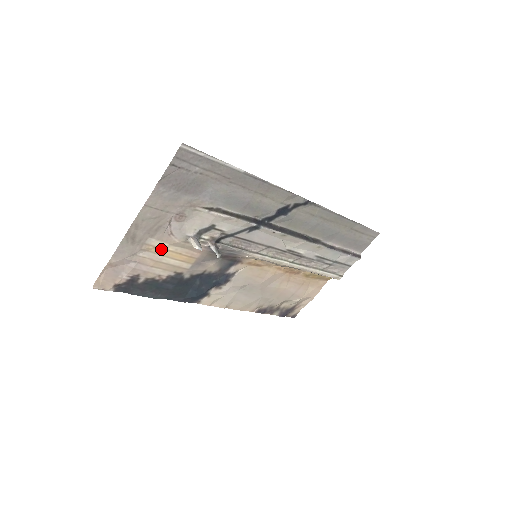
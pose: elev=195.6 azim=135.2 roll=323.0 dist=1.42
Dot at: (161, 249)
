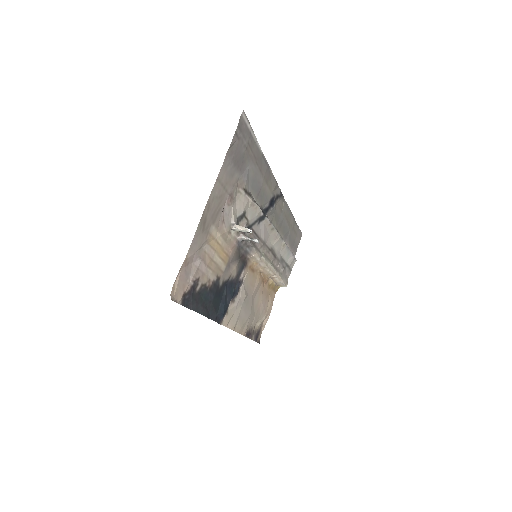
Dot at: (215, 242)
